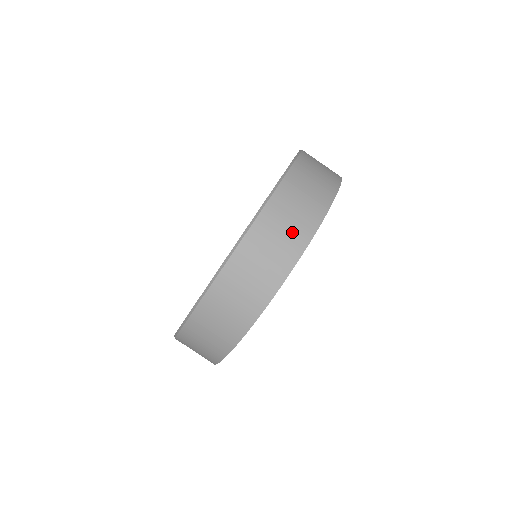
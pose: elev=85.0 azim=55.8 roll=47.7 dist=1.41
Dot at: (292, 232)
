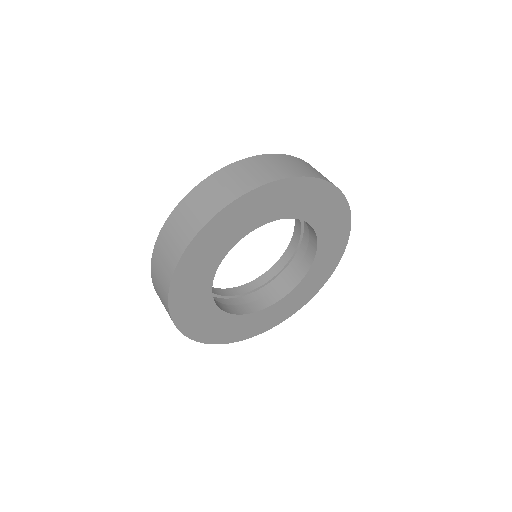
Dot at: (314, 171)
